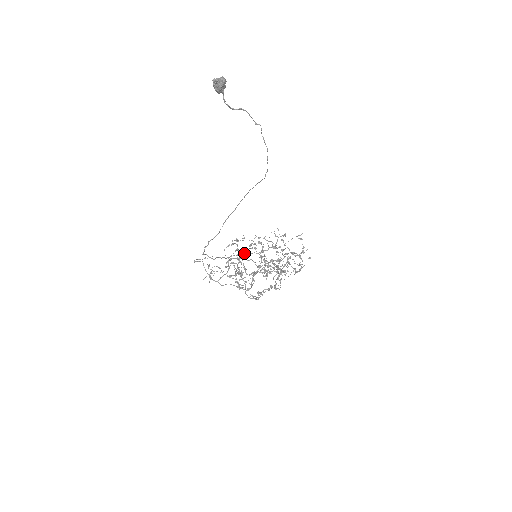
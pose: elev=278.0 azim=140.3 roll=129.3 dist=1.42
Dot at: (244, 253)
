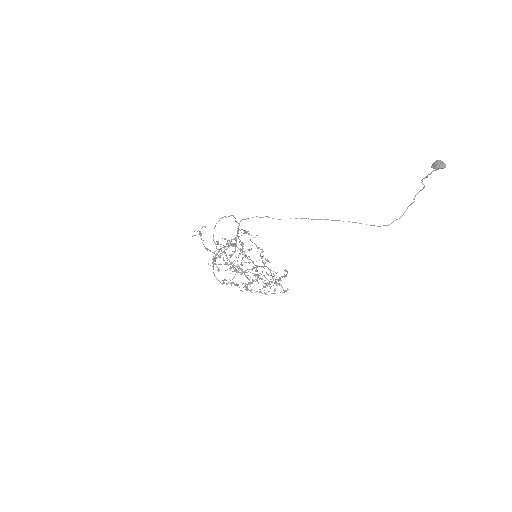
Dot at: (242, 245)
